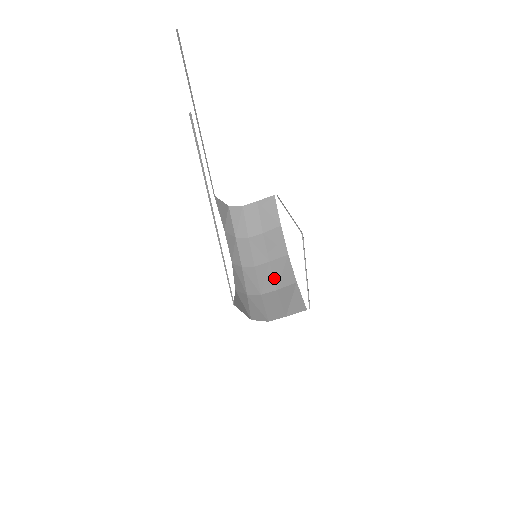
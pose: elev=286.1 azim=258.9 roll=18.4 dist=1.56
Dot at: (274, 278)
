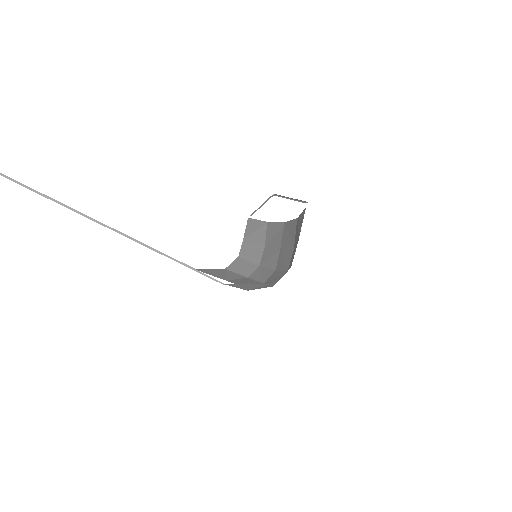
Dot at: (288, 249)
